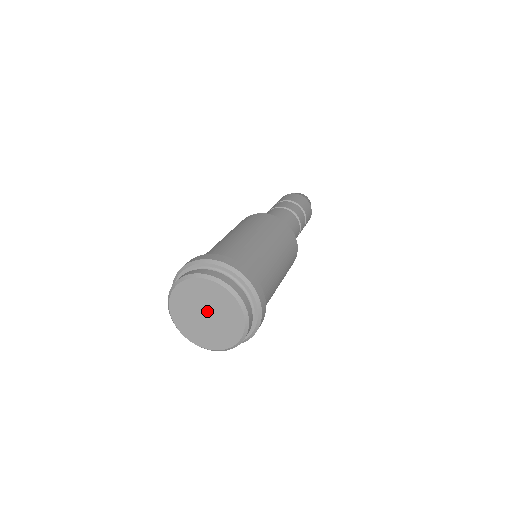
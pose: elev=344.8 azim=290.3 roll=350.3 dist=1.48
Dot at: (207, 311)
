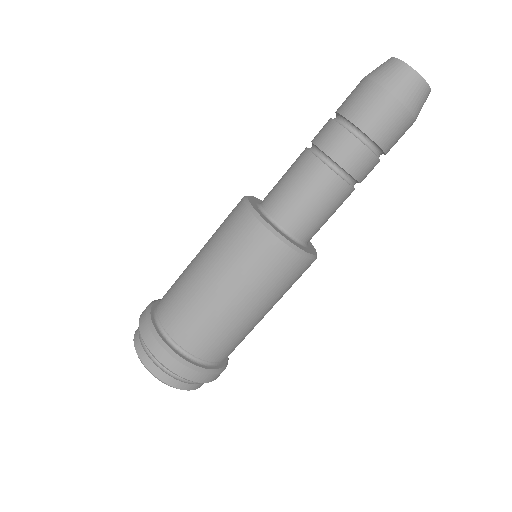
Dot at: occluded
